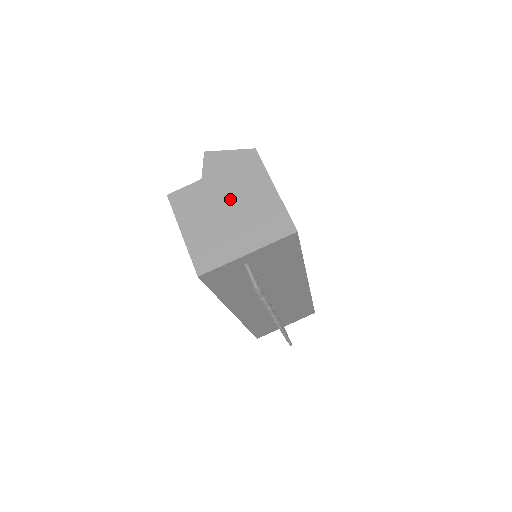
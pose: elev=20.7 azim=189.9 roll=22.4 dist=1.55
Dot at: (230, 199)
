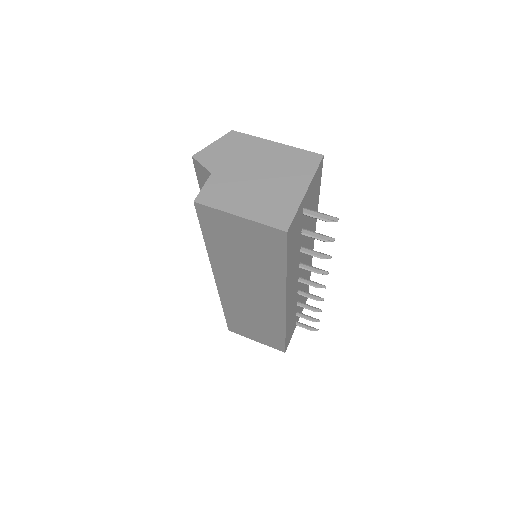
Dot at: (251, 170)
